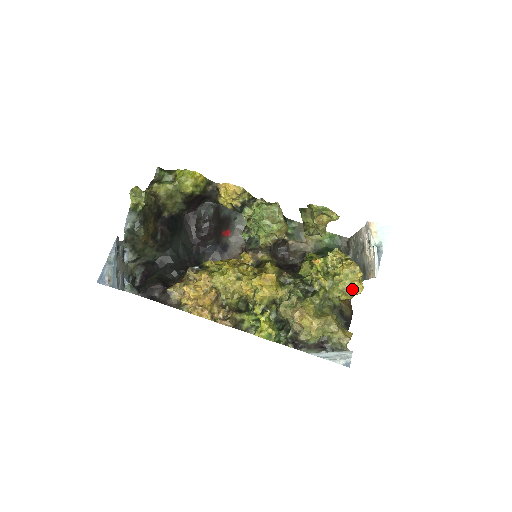
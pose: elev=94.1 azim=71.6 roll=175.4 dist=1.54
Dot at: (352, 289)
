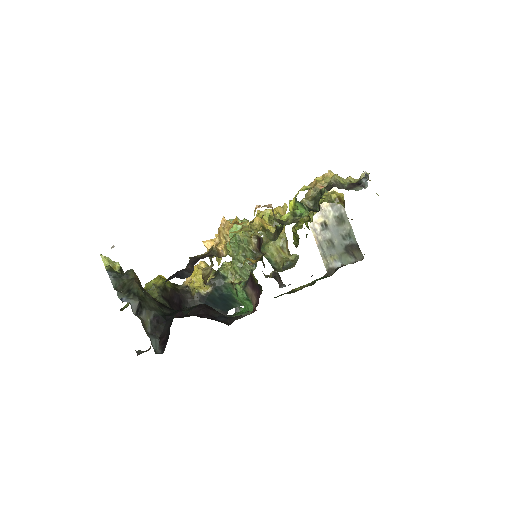
Dot at: occluded
